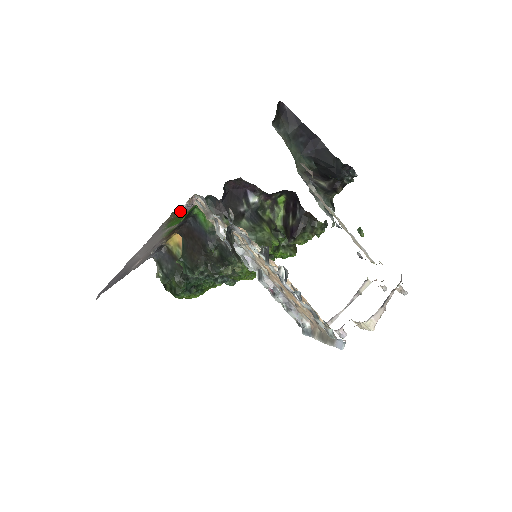
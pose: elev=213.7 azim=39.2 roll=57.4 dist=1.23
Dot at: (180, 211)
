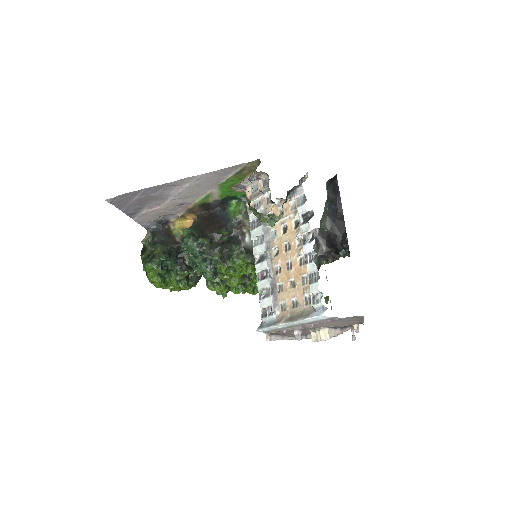
Dot at: occluded
